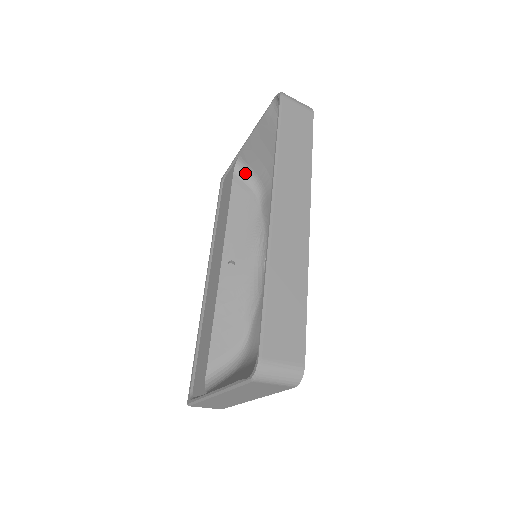
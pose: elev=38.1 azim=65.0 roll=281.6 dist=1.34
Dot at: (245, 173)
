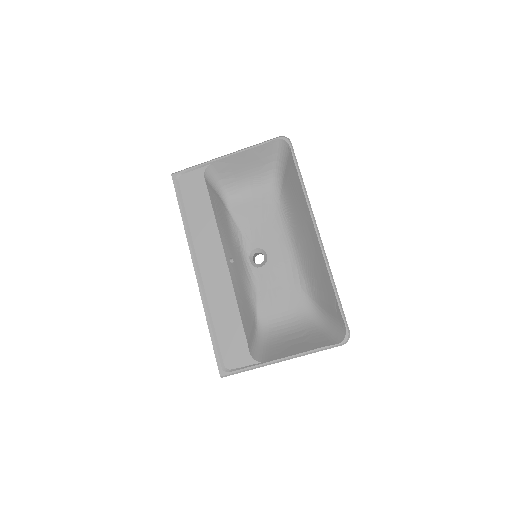
Dot at: (213, 179)
